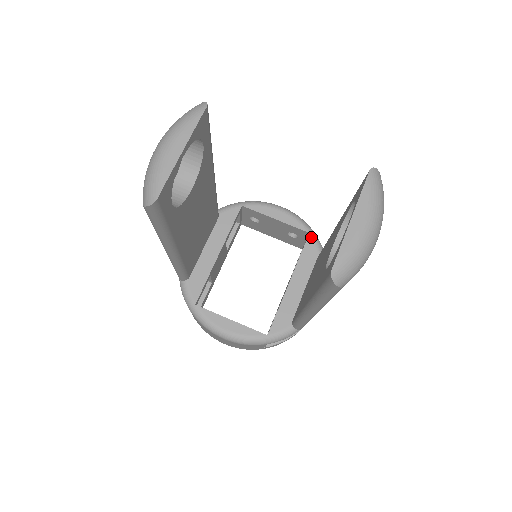
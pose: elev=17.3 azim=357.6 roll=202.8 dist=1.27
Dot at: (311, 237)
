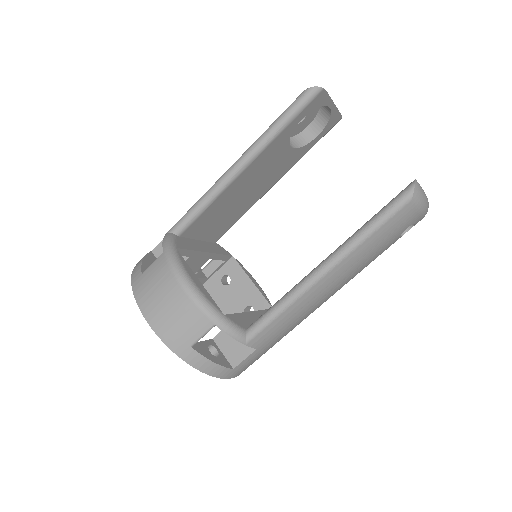
Dot at: occluded
